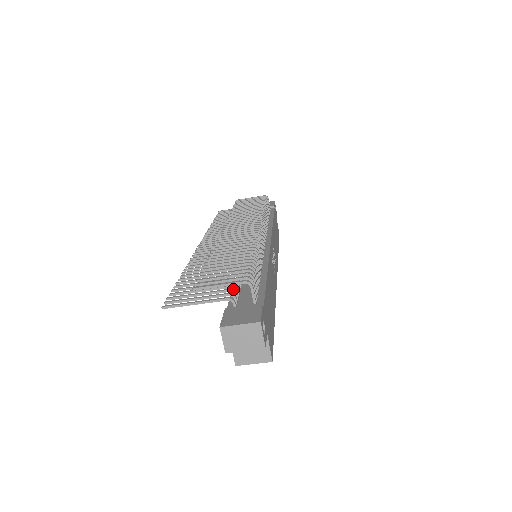
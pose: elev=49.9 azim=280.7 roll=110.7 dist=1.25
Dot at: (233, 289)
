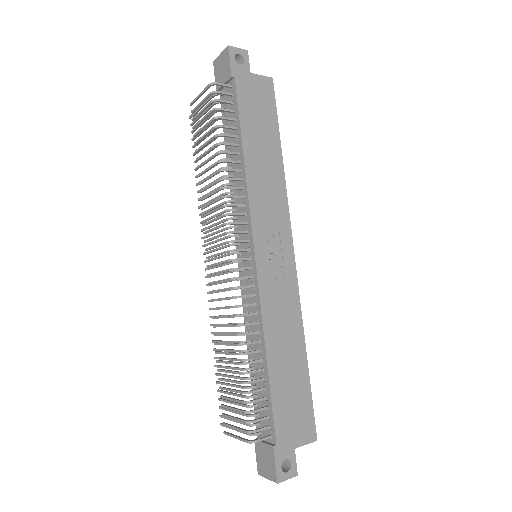
Dot at: (249, 415)
